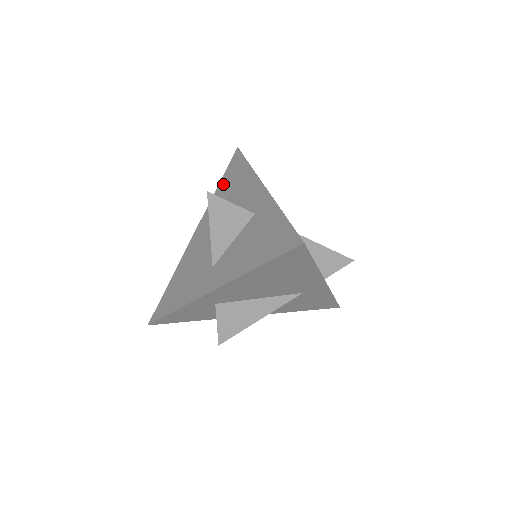
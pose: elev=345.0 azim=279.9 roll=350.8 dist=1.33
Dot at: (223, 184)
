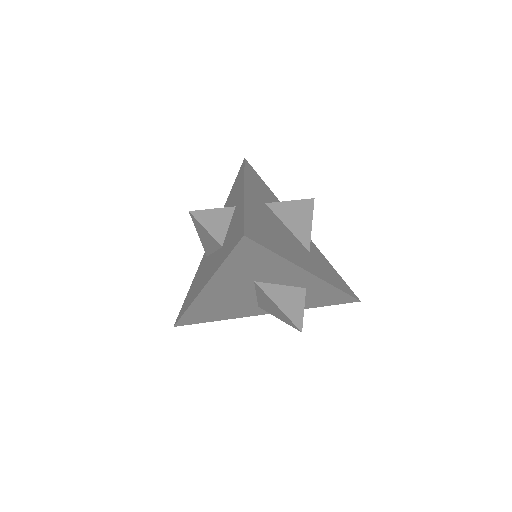
Dot at: (235, 265)
